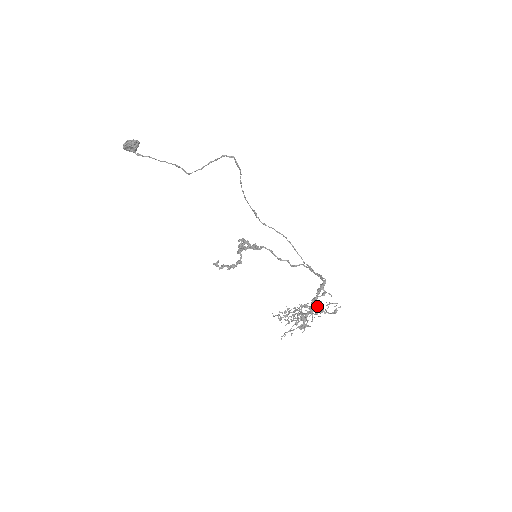
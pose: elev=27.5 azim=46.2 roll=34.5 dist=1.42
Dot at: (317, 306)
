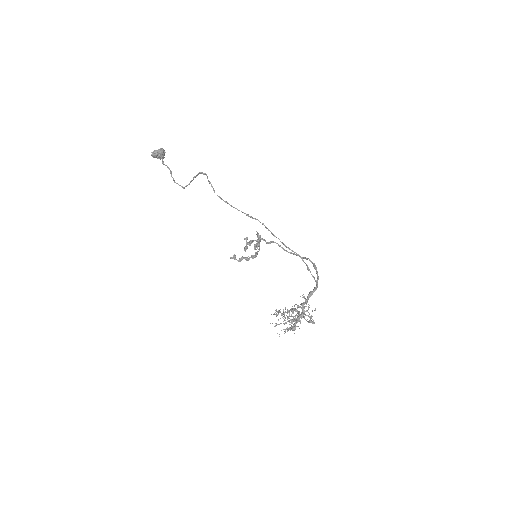
Dot at: (307, 310)
